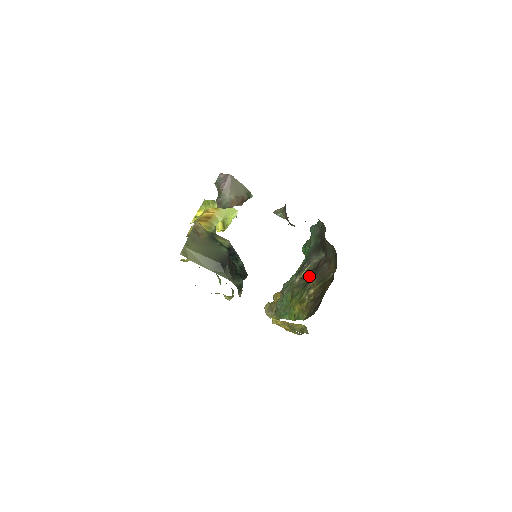
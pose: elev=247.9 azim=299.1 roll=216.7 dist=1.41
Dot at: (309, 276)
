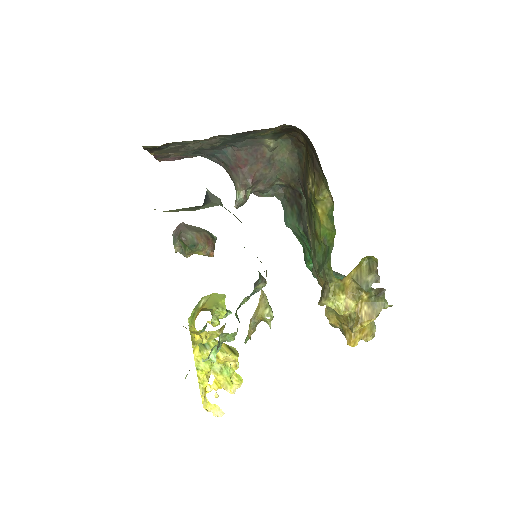
Dot at: (308, 208)
